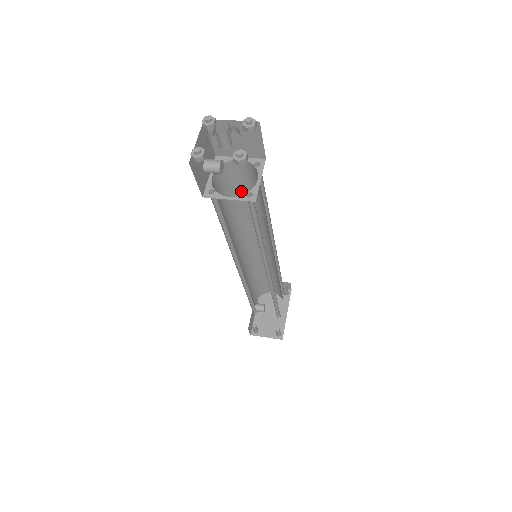
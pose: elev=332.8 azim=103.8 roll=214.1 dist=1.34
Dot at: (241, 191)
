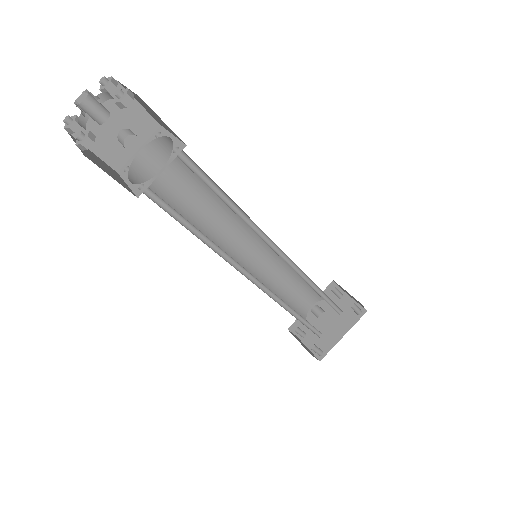
Dot at: occluded
